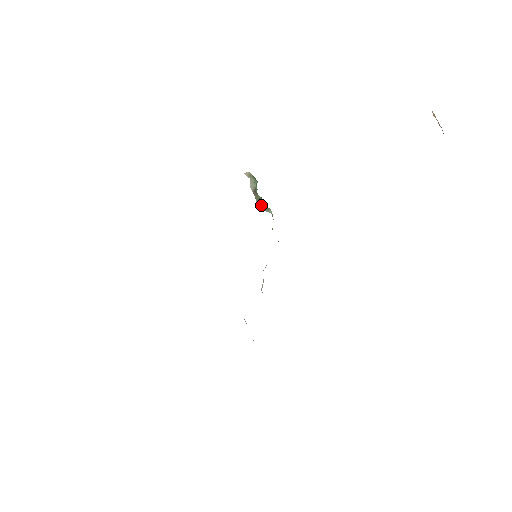
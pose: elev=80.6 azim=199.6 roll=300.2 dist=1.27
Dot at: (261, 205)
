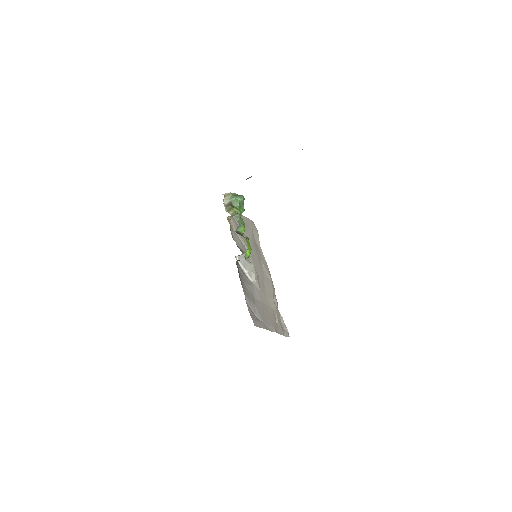
Dot at: (229, 212)
